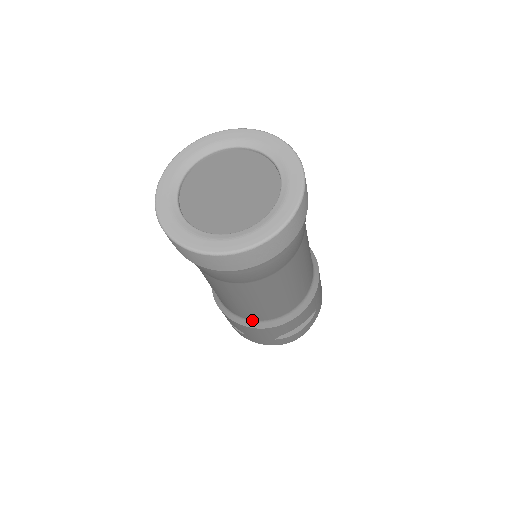
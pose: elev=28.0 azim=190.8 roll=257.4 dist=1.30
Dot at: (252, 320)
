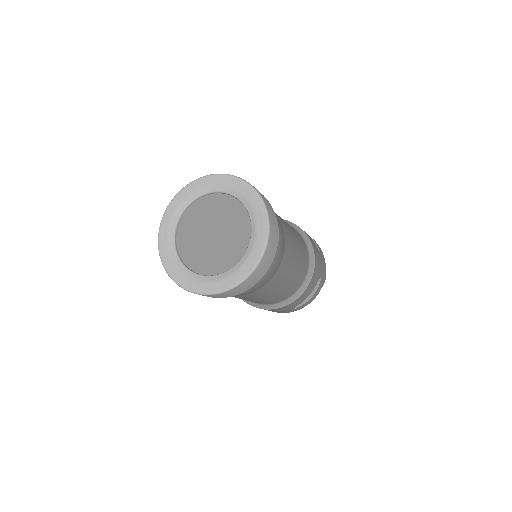
Dot at: (269, 304)
